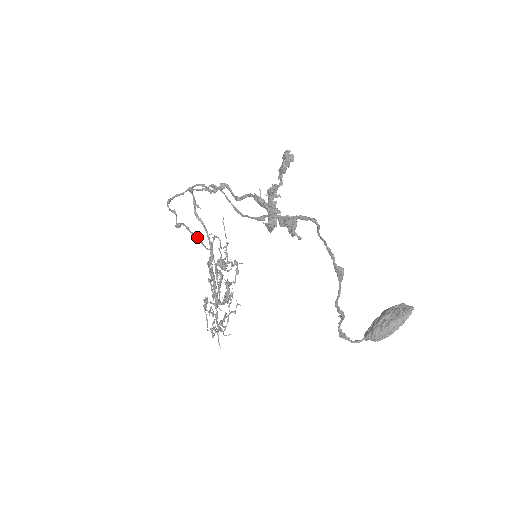
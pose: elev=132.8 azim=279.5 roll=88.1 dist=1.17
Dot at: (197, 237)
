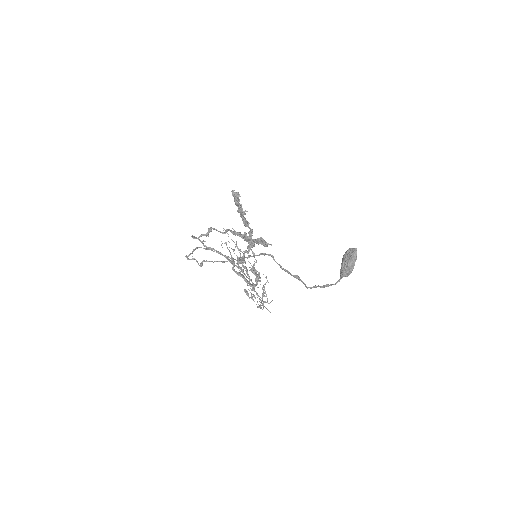
Dot at: occluded
